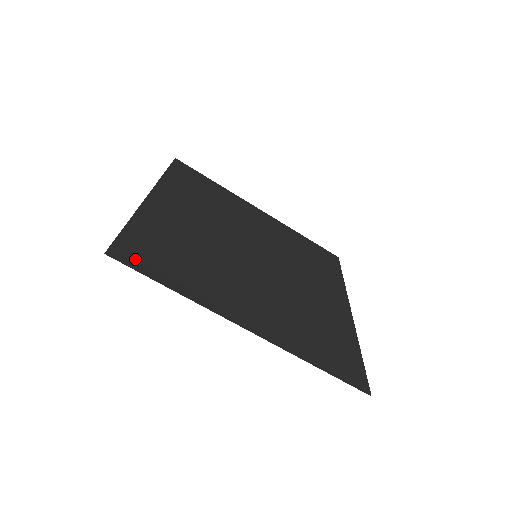
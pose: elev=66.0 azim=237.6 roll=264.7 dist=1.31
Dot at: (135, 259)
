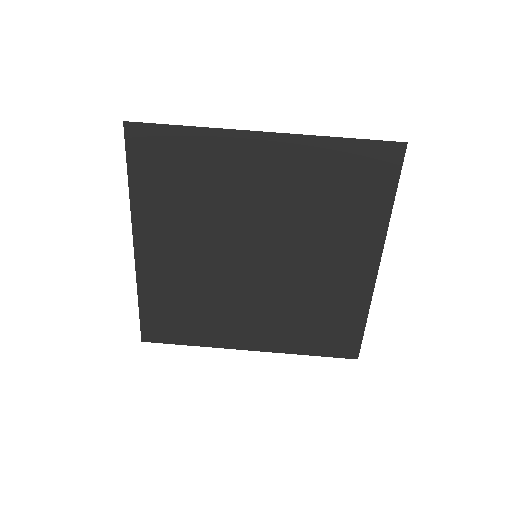
Dot at: (148, 138)
